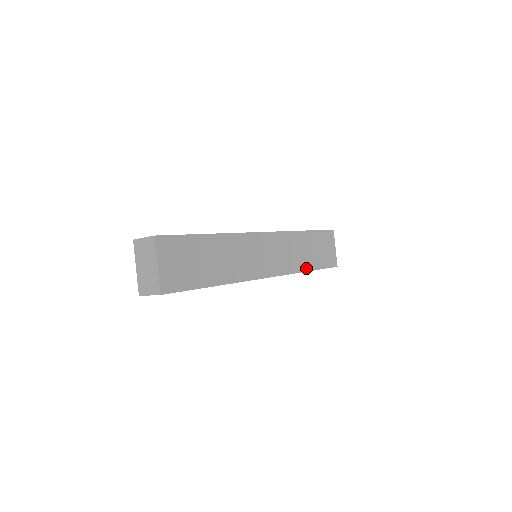
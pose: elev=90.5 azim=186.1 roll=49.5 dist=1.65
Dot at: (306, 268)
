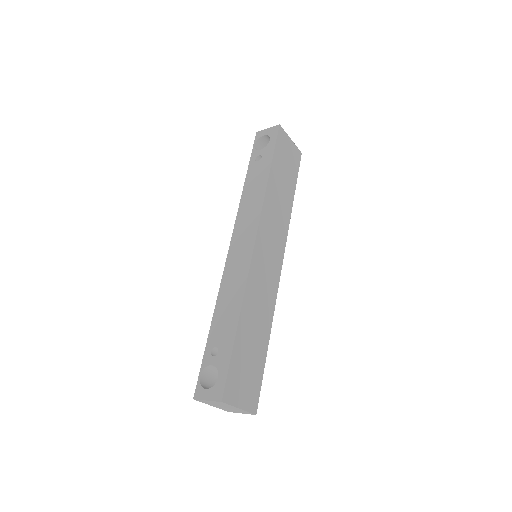
Dot at: (290, 204)
